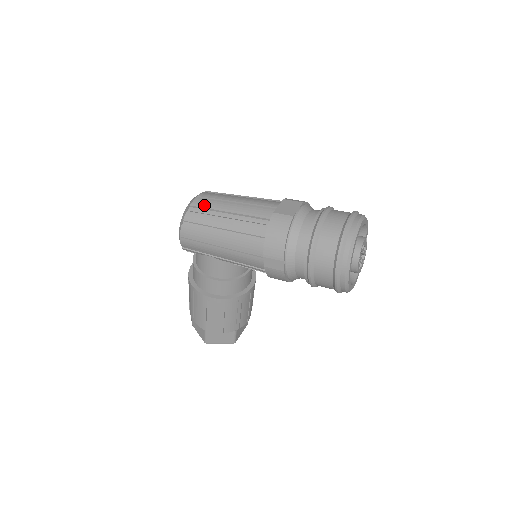
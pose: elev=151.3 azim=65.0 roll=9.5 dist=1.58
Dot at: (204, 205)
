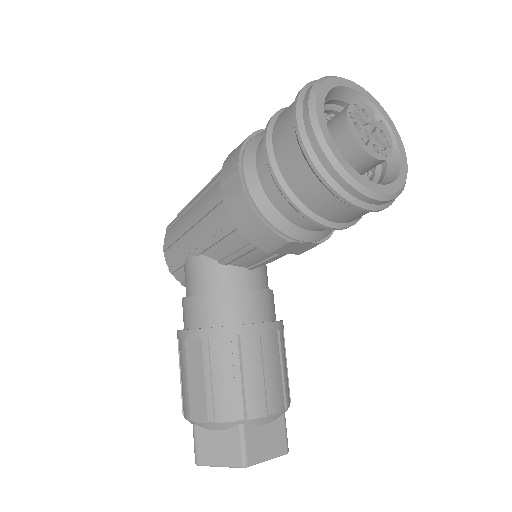
Dot at: occluded
